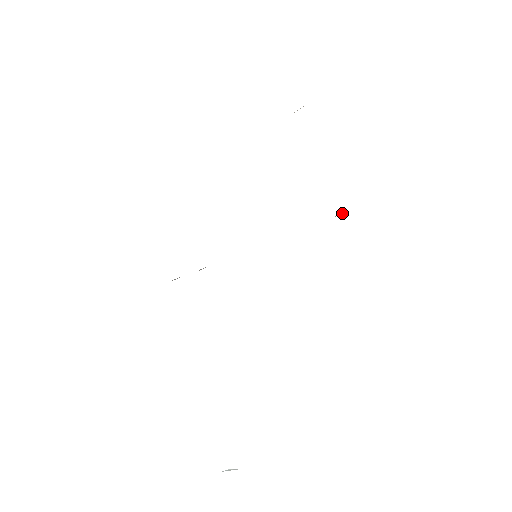
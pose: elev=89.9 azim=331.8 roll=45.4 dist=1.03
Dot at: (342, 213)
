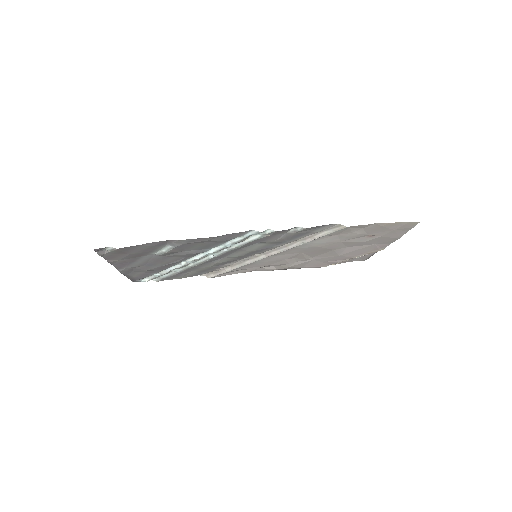
Dot at: (316, 238)
